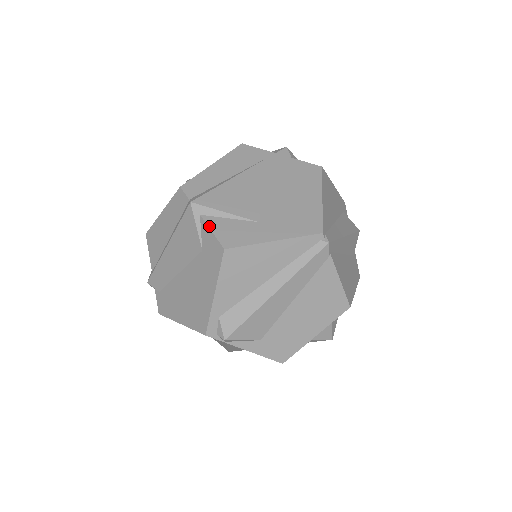
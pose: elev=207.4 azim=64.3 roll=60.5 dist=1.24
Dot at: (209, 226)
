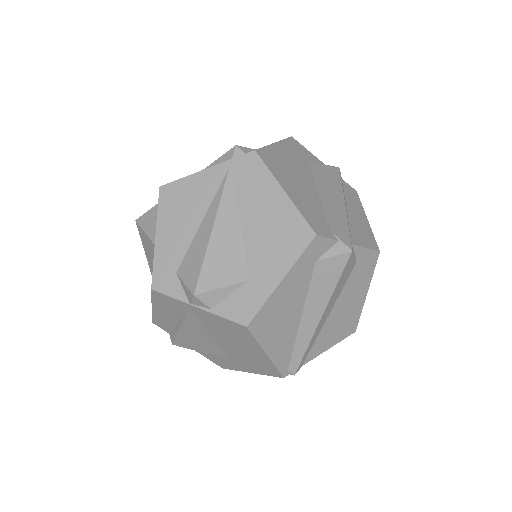
Dot at: occluded
